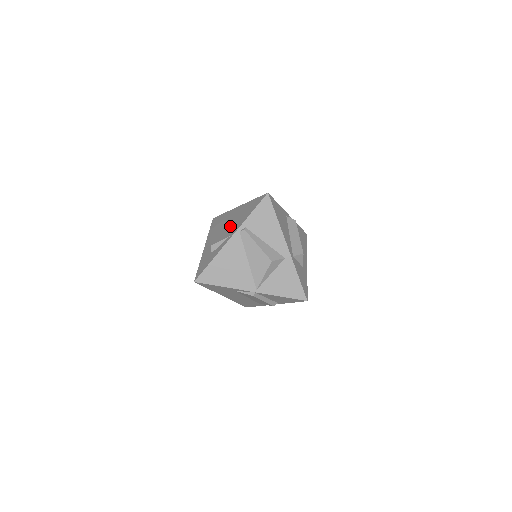
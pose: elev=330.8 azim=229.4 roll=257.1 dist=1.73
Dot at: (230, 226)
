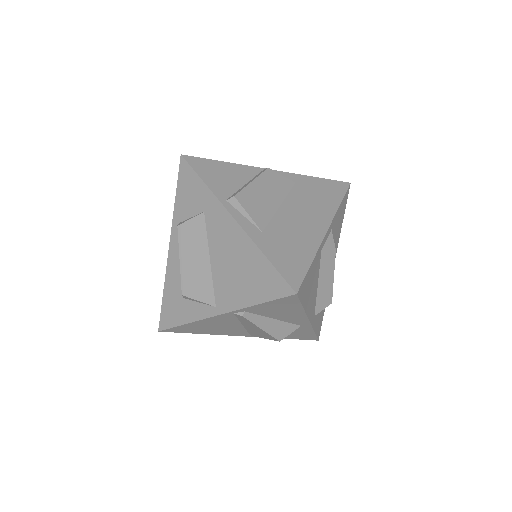
Dot at: (216, 271)
